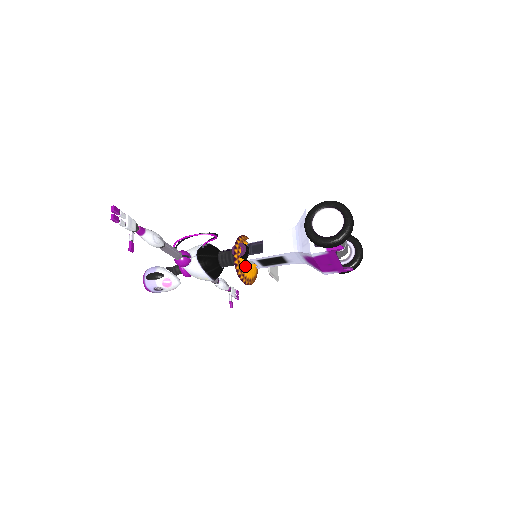
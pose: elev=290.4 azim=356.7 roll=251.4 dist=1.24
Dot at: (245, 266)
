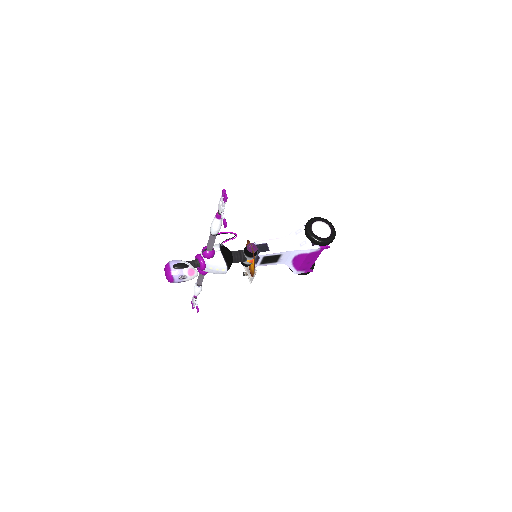
Dot at: occluded
